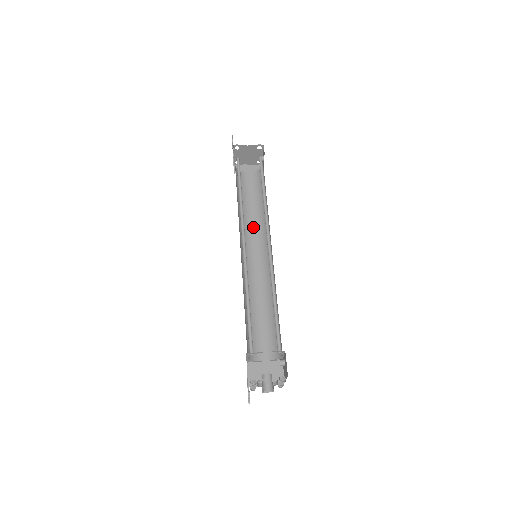
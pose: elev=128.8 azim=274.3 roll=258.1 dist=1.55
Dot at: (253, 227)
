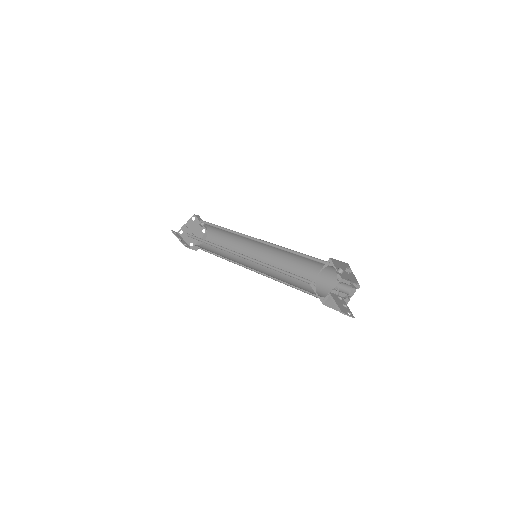
Dot at: occluded
